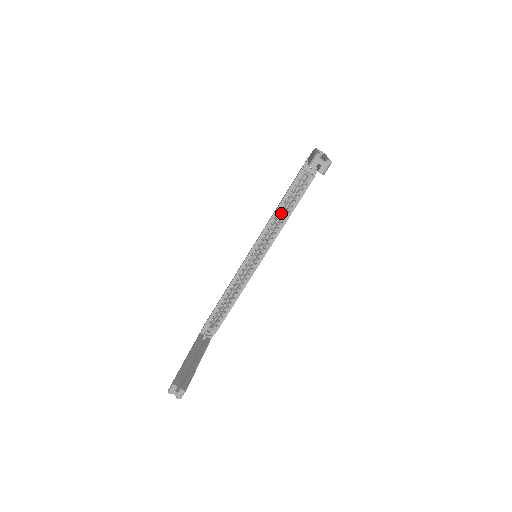
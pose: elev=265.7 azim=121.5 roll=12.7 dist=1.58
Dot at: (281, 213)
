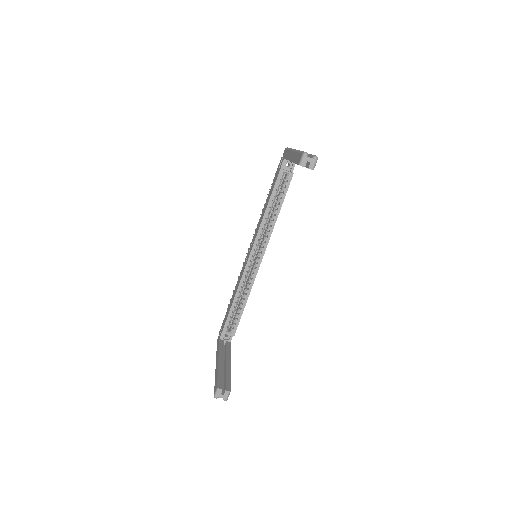
Dot at: (270, 212)
